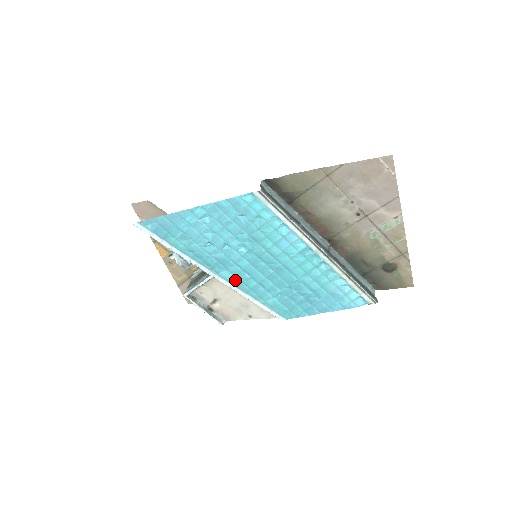
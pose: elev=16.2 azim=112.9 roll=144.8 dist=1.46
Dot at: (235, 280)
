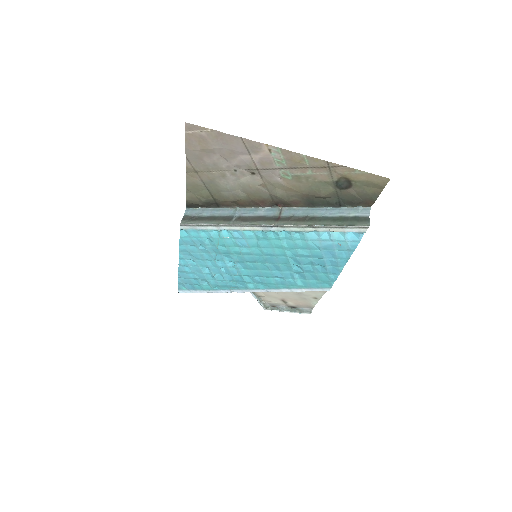
Dot at: (261, 285)
